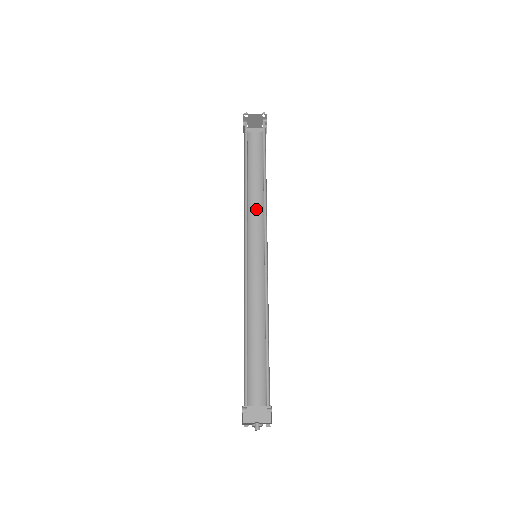
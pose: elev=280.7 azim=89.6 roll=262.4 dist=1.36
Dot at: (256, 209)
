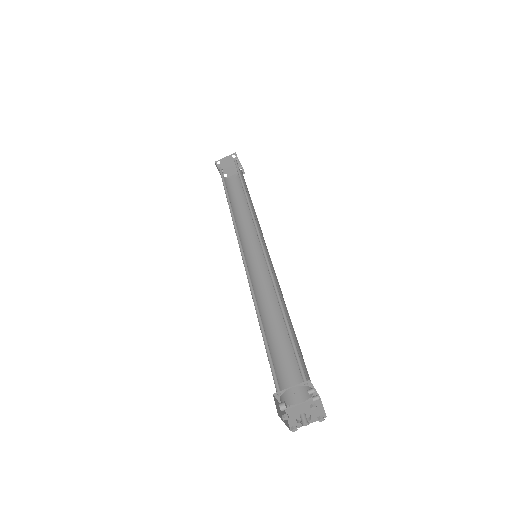
Dot at: (250, 226)
